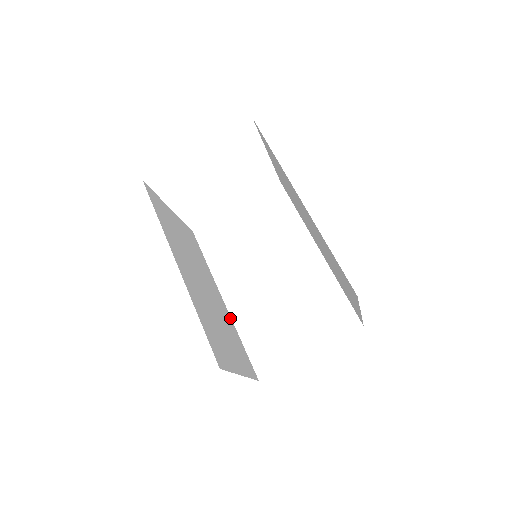
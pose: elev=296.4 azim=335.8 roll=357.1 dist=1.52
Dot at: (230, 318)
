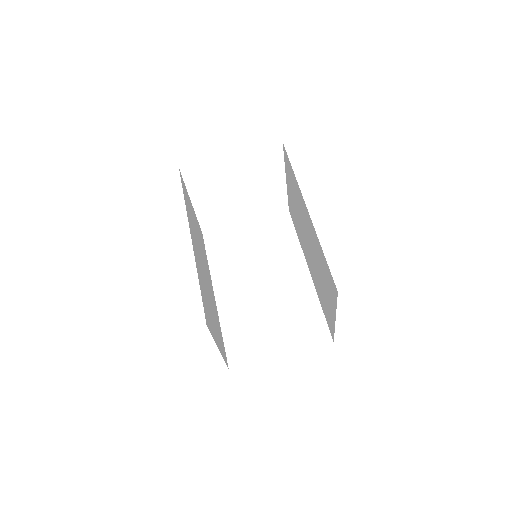
Dot at: (217, 311)
